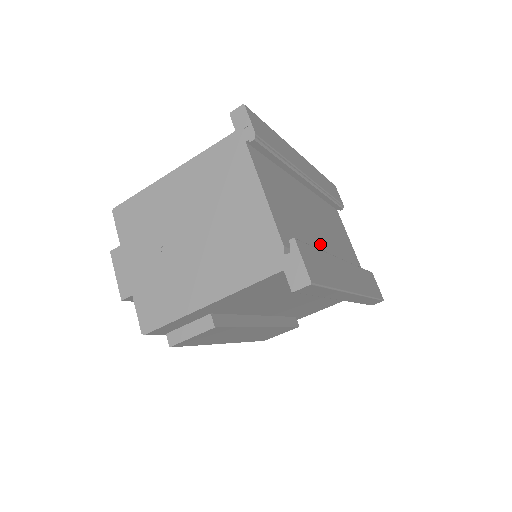
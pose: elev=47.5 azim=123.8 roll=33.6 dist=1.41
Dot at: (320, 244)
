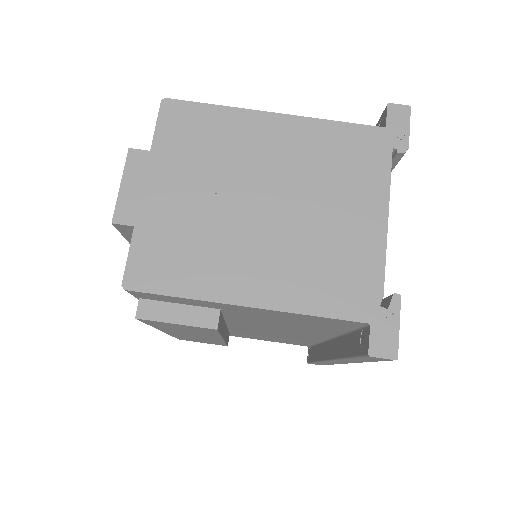
Dot at: occluded
